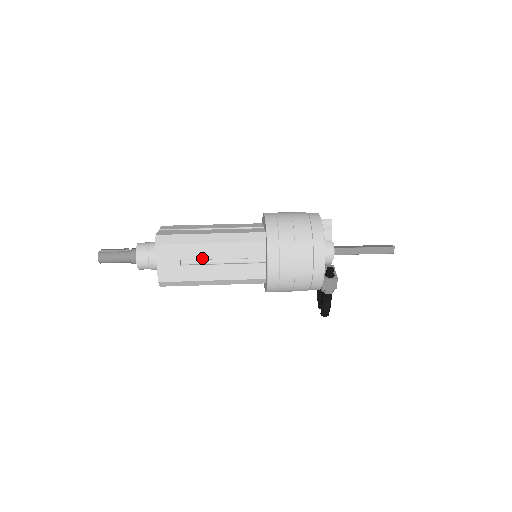
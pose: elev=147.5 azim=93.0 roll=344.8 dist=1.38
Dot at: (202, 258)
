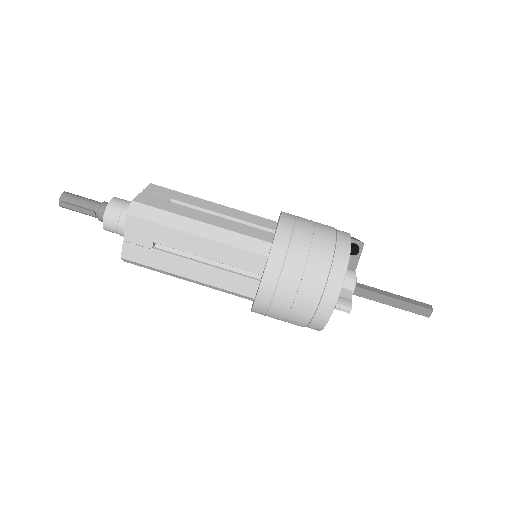
Dot at: occluded
